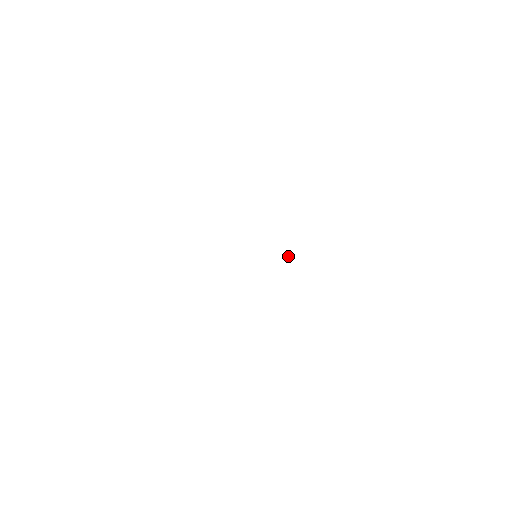
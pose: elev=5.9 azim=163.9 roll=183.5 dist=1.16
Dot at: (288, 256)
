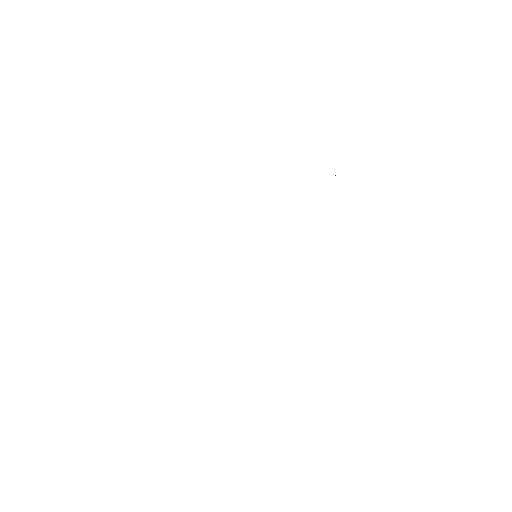
Dot at: occluded
